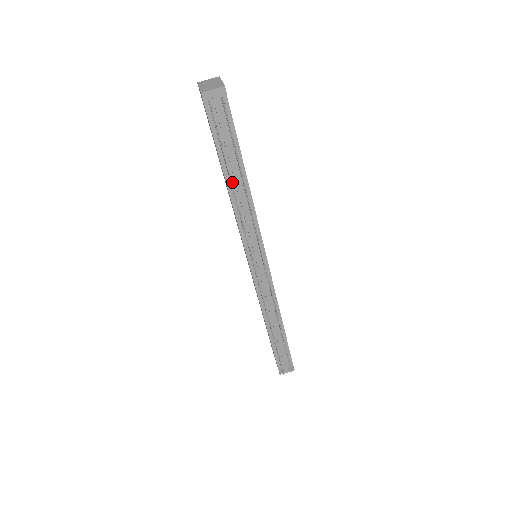
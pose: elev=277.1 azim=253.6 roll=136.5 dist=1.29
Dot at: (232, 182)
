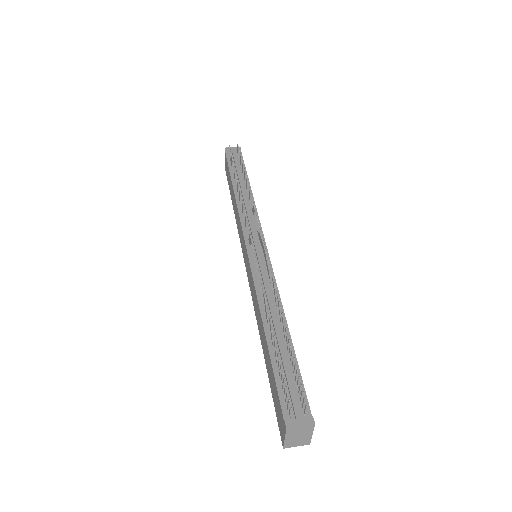
Dot at: occluded
